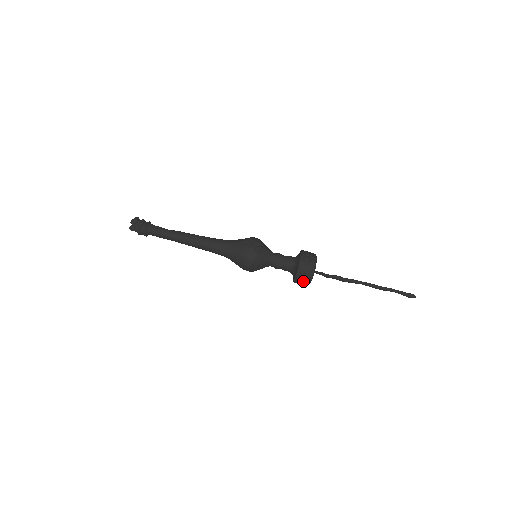
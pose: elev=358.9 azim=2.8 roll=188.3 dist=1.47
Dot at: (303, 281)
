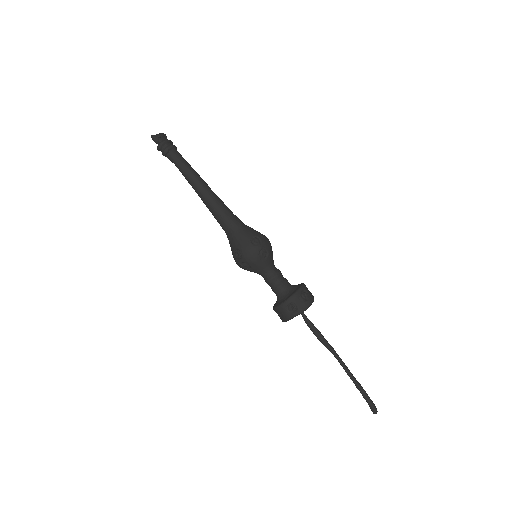
Dot at: (300, 303)
